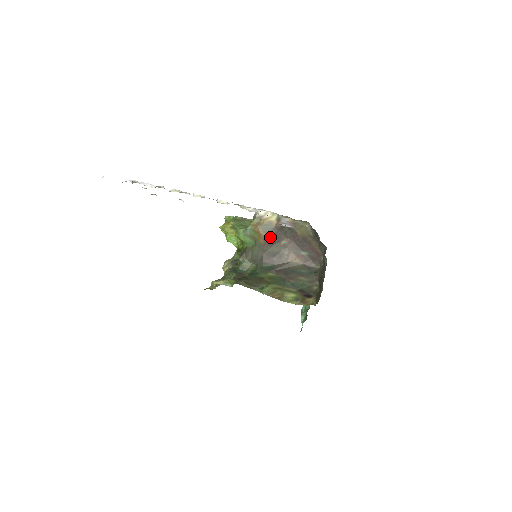
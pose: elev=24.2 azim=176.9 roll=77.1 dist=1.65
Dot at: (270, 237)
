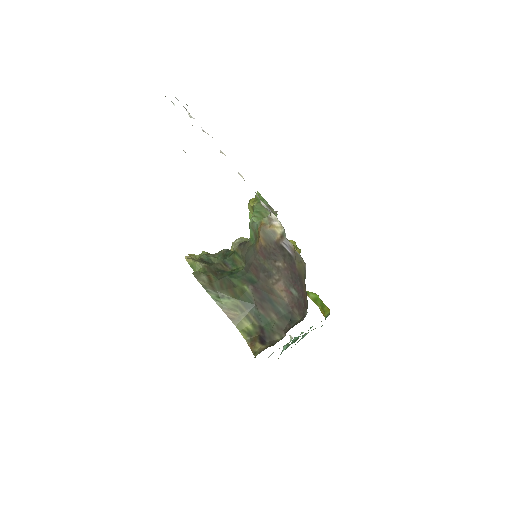
Dot at: (267, 248)
